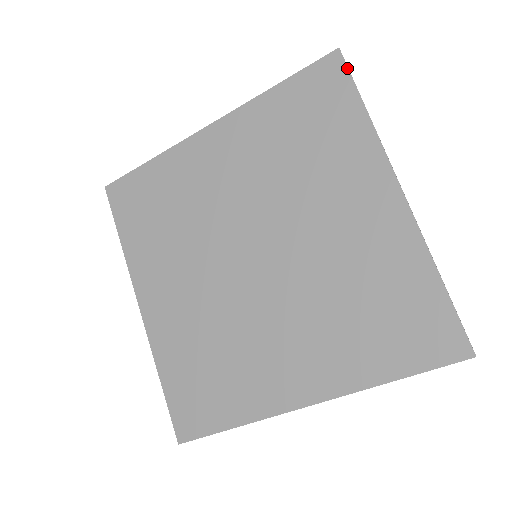
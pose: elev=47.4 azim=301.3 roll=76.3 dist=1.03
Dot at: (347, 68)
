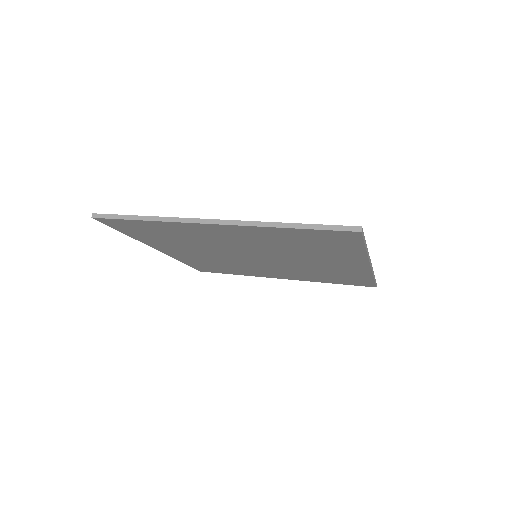
Dot at: (362, 239)
